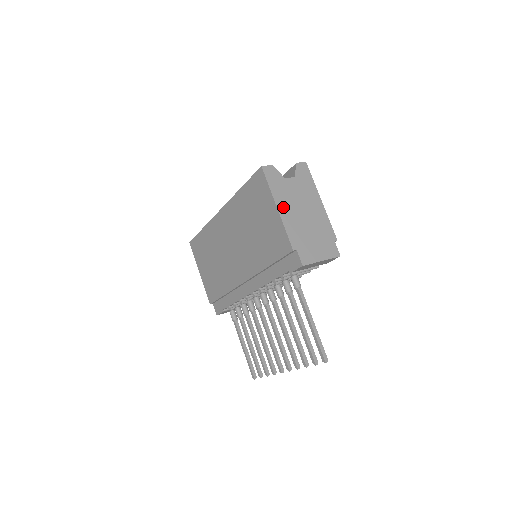
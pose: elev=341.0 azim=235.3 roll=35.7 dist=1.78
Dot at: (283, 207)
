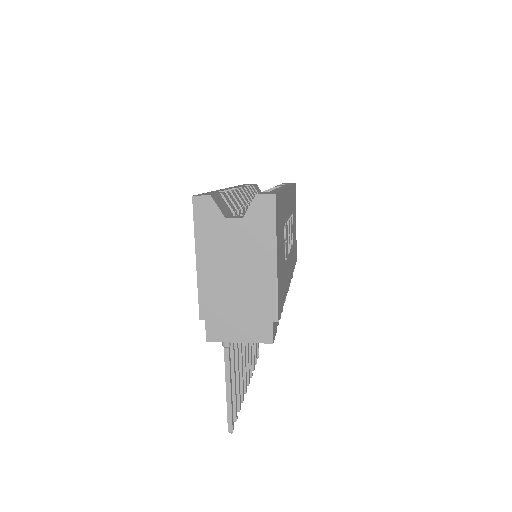
Dot at: (206, 260)
